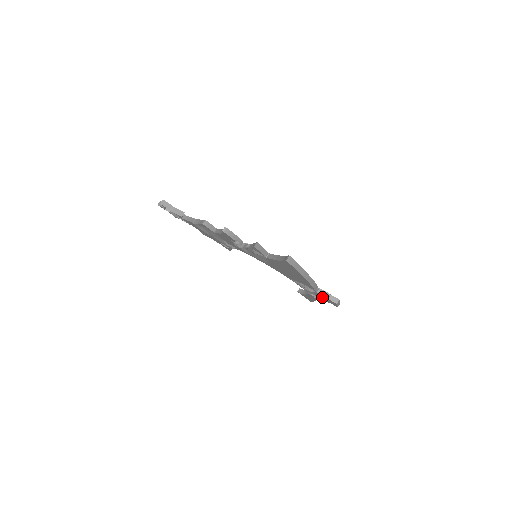
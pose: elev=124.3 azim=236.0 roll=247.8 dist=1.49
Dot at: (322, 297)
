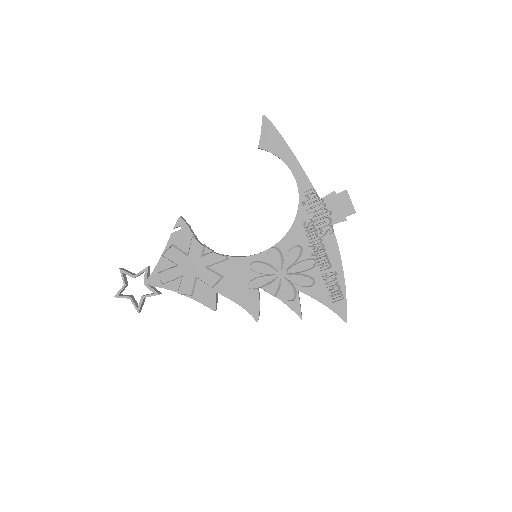
Dot at: (332, 209)
